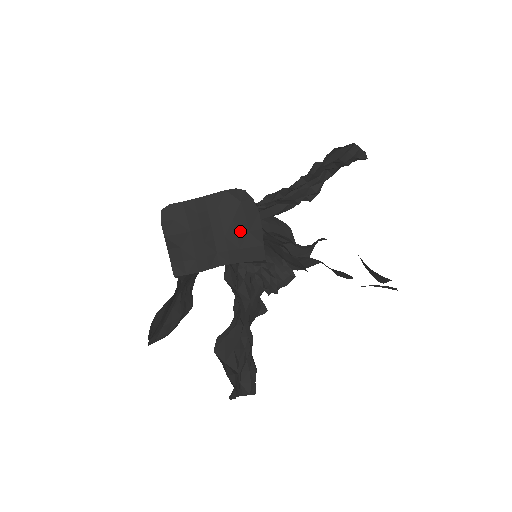
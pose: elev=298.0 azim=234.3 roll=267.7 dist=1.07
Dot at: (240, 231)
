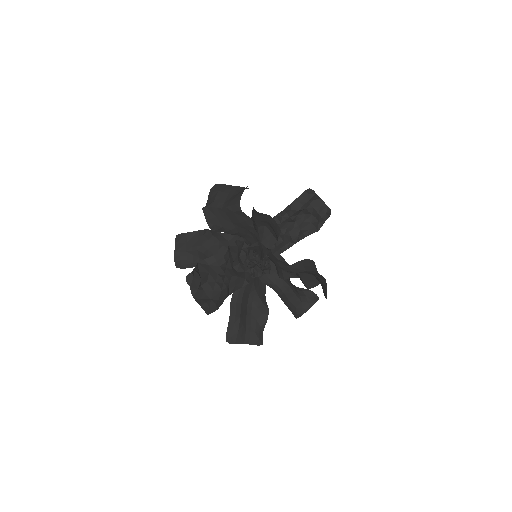
Dot at: (237, 194)
